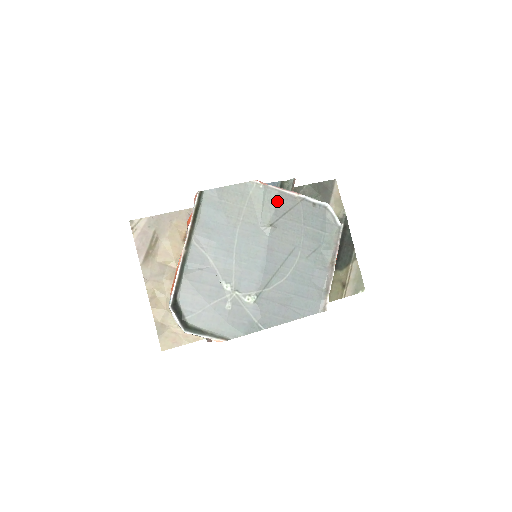
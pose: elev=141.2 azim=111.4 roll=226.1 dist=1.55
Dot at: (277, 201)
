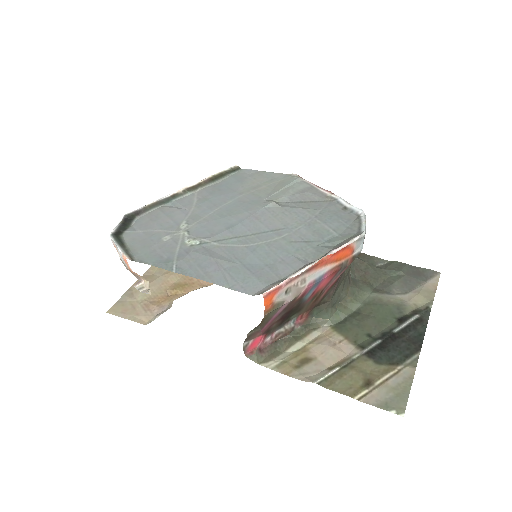
Dot at: (302, 191)
